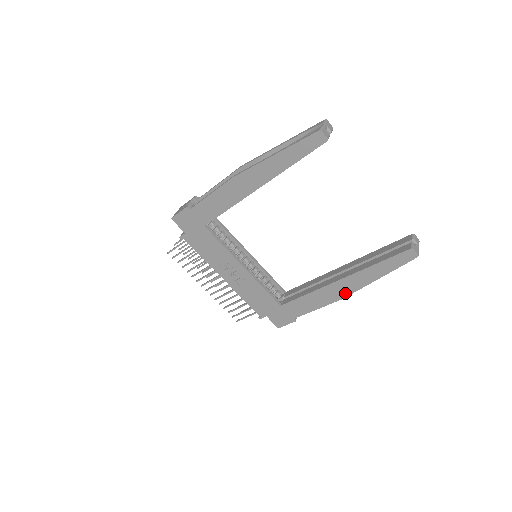
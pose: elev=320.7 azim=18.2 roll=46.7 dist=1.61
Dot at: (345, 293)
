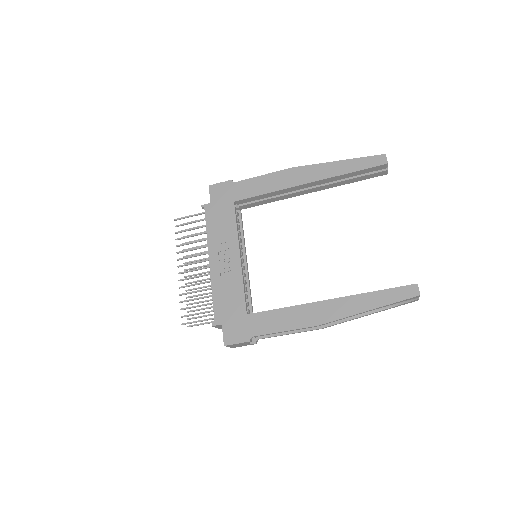
Dot at: (326, 318)
